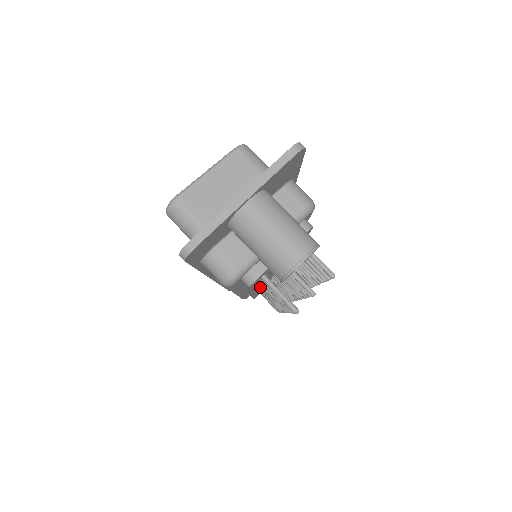
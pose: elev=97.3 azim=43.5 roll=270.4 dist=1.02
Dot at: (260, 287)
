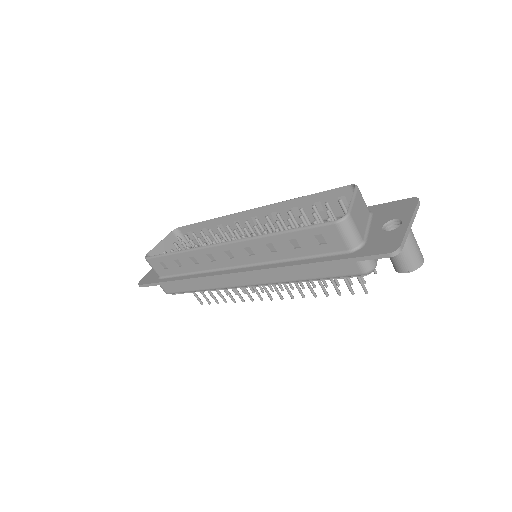
Dot at: occluded
